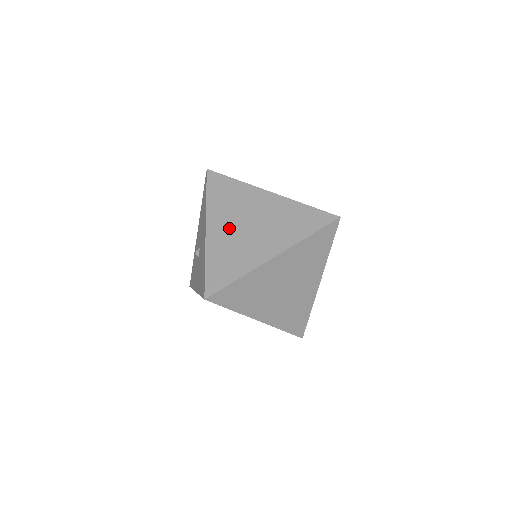
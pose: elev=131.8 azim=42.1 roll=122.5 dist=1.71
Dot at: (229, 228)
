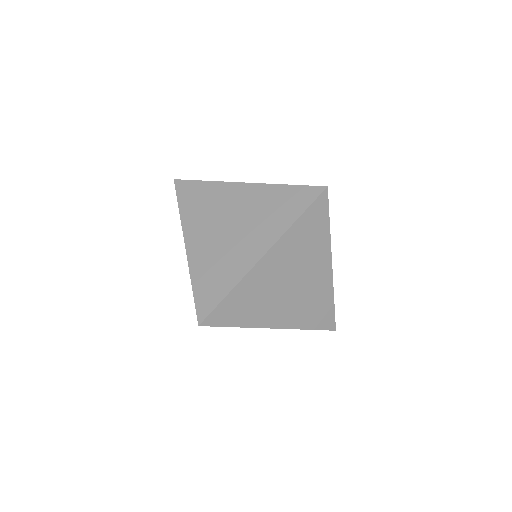
Dot at: (209, 238)
